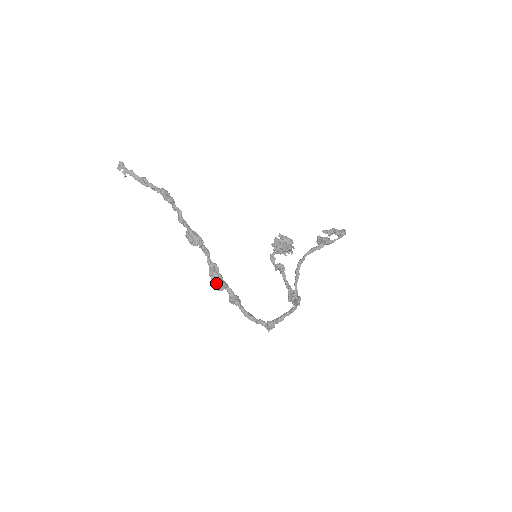
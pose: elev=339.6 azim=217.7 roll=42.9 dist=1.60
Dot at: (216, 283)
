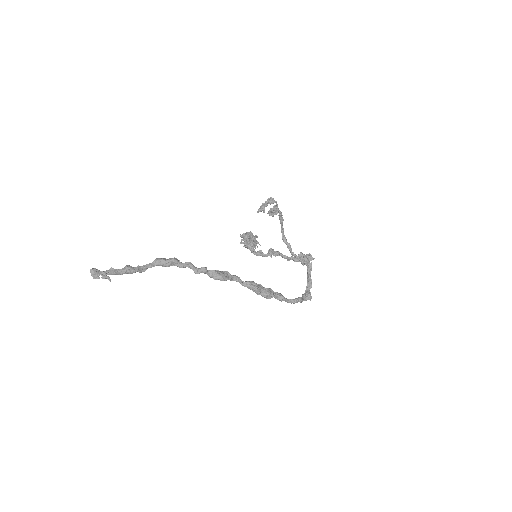
Dot at: (268, 292)
